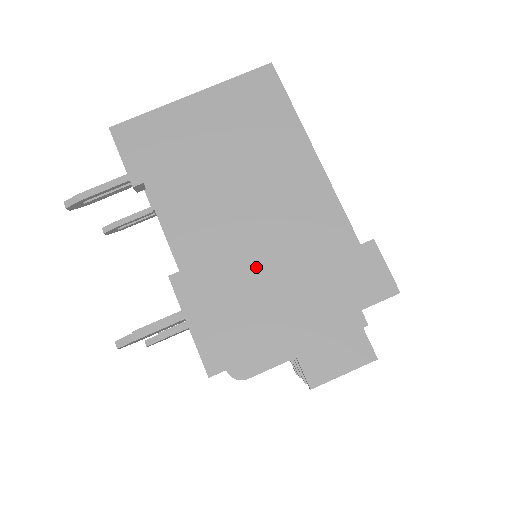
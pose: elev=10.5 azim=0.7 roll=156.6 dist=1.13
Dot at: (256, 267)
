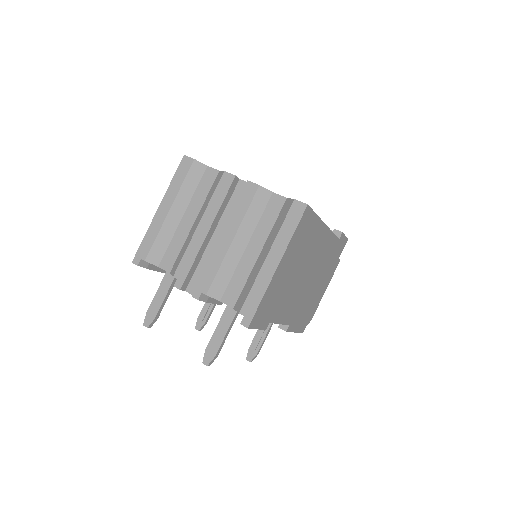
Dot at: (311, 290)
